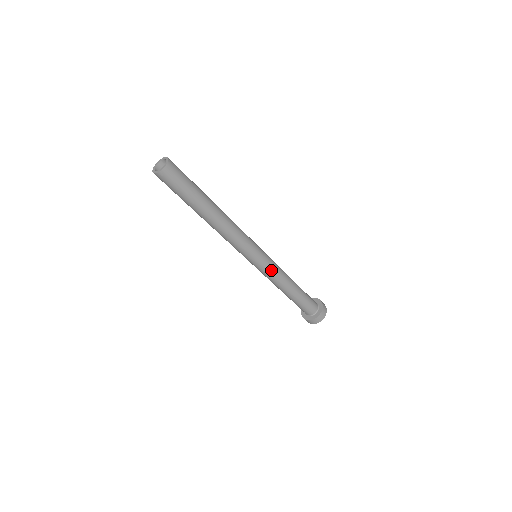
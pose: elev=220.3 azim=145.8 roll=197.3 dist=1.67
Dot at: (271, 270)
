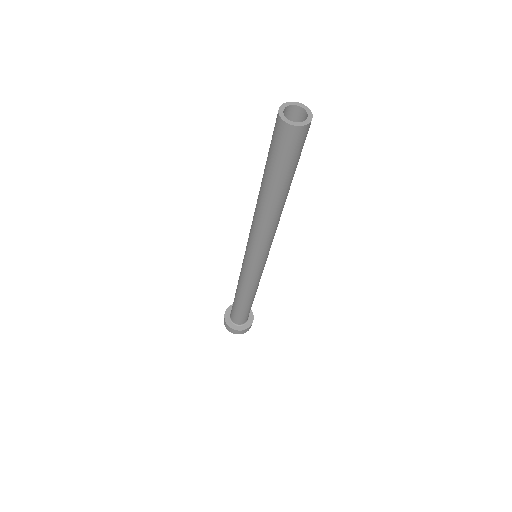
Dot at: (251, 278)
